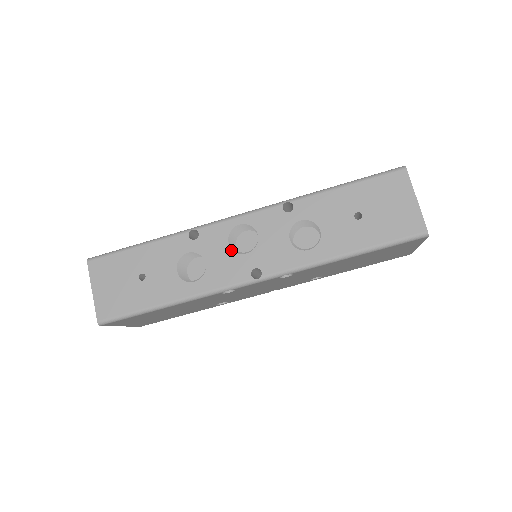
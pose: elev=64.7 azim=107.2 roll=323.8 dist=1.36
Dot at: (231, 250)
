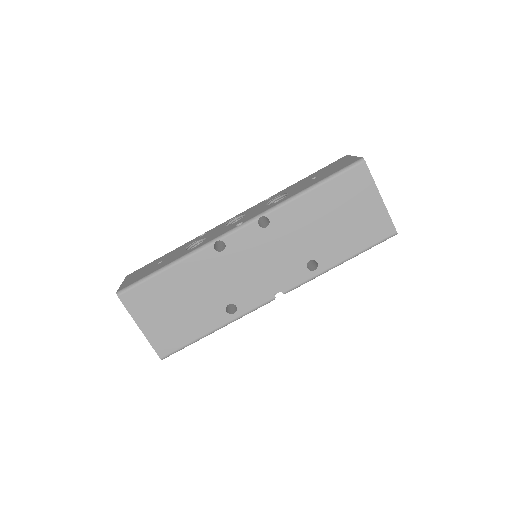
Dot at: (225, 226)
